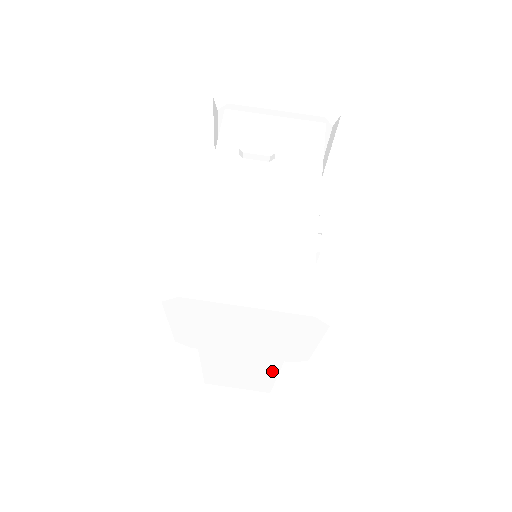
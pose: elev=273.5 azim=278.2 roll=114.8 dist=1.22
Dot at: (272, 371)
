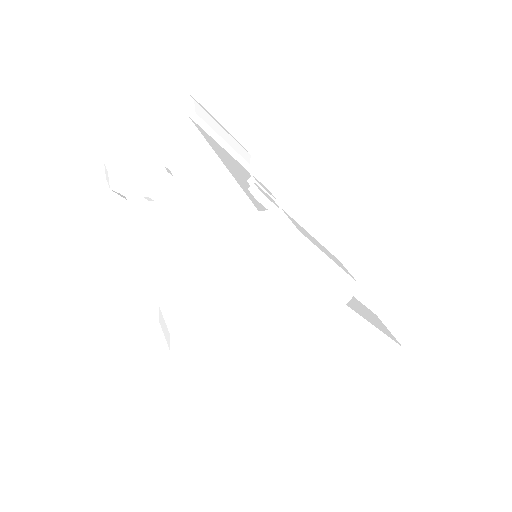
Dot at: (359, 324)
